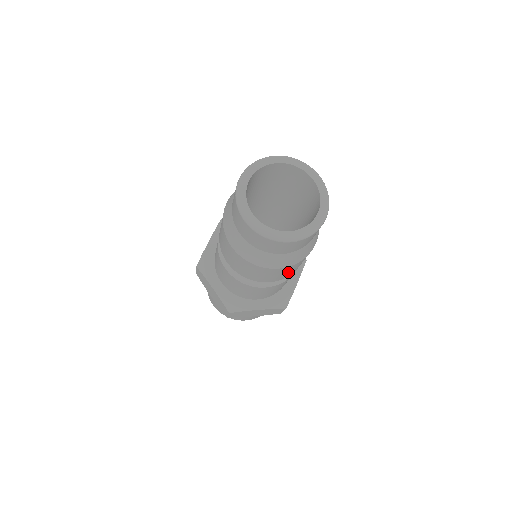
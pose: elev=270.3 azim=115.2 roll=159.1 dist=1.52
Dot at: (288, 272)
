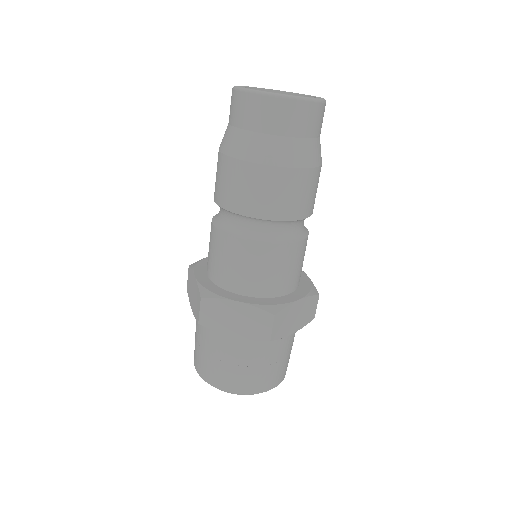
Dot at: (275, 196)
